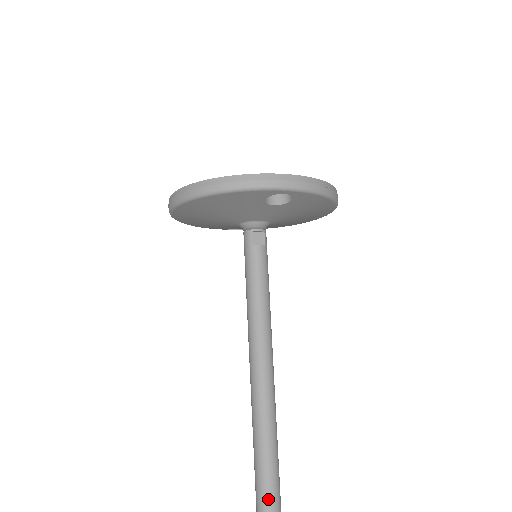
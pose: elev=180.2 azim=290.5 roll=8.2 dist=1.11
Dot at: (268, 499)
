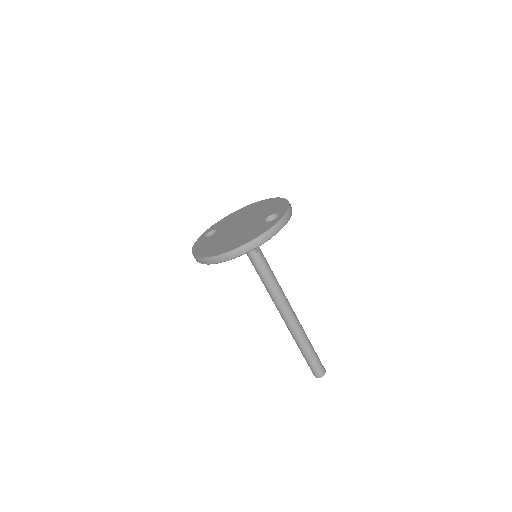
Dot at: (316, 360)
